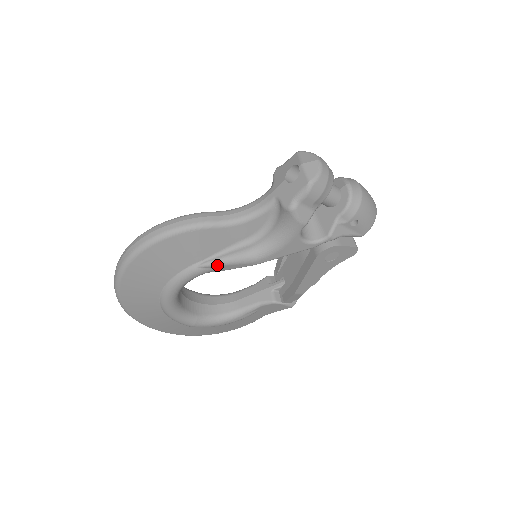
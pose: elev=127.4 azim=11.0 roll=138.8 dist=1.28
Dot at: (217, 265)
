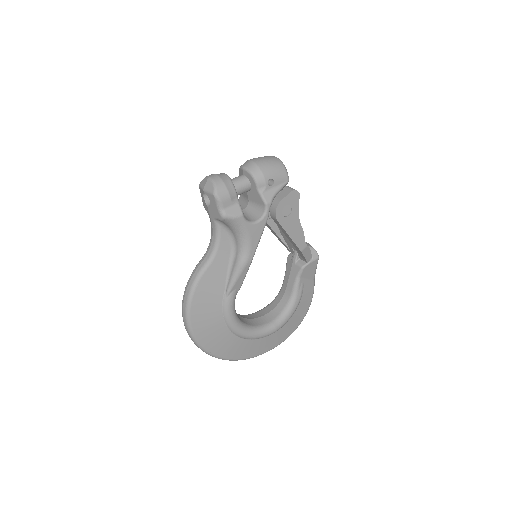
Dot at: (233, 285)
